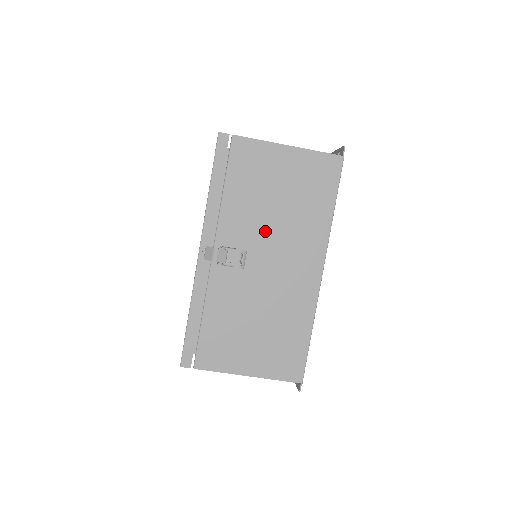
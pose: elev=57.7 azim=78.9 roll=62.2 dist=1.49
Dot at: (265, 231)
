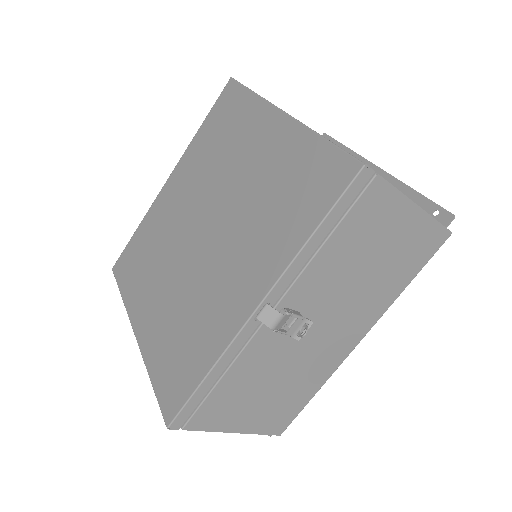
Dot at: (337, 297)
